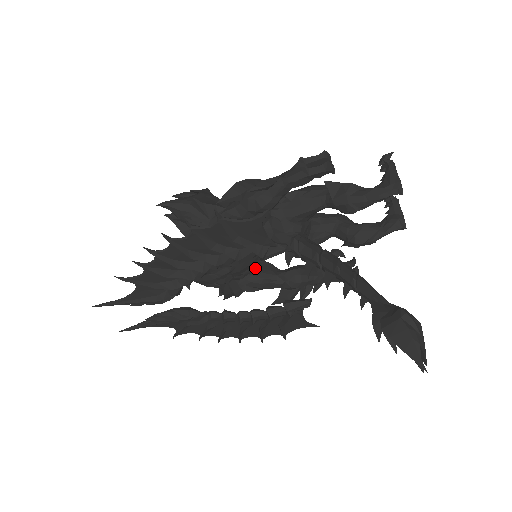
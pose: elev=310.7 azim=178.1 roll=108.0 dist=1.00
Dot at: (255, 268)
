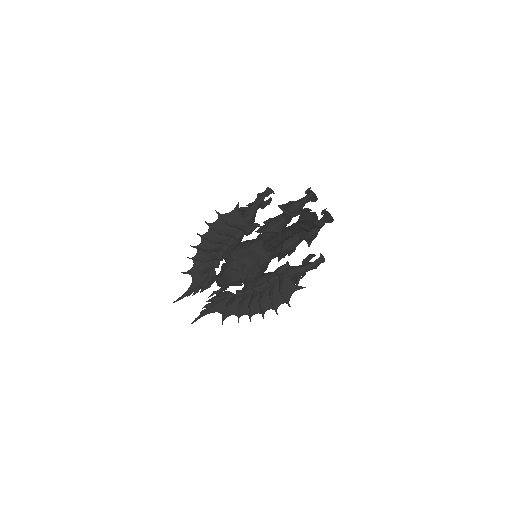
Dot at: (261, 269)
